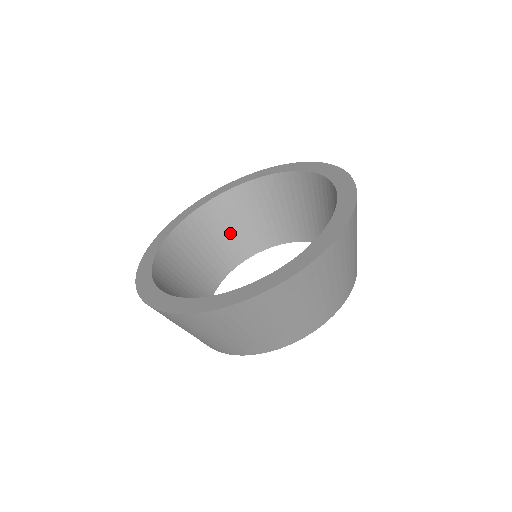
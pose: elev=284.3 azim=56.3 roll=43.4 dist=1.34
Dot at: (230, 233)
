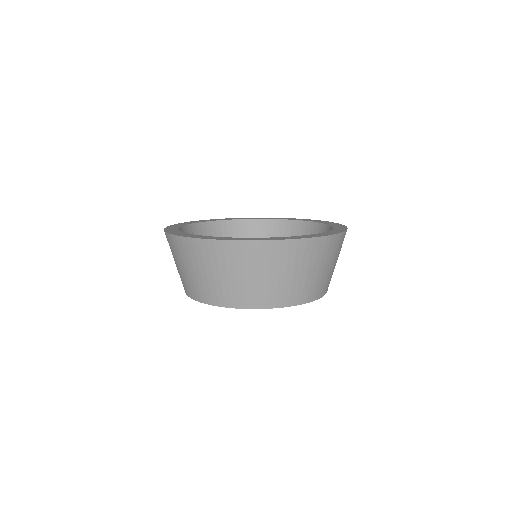
Dot at: occluded
